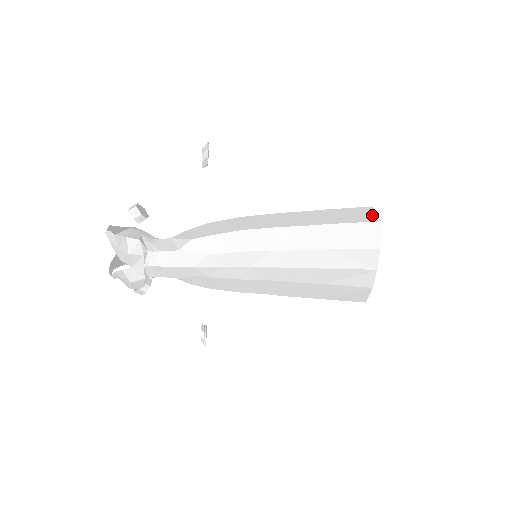
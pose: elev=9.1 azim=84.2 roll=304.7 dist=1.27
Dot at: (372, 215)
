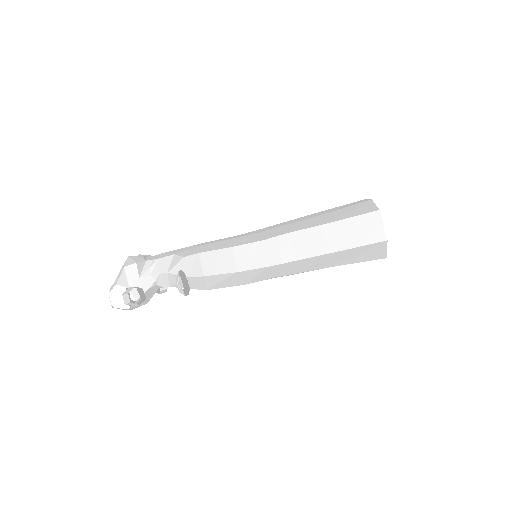
Dot at: occluded
